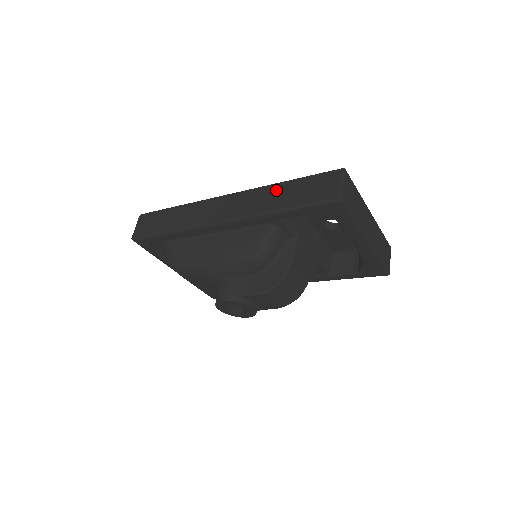
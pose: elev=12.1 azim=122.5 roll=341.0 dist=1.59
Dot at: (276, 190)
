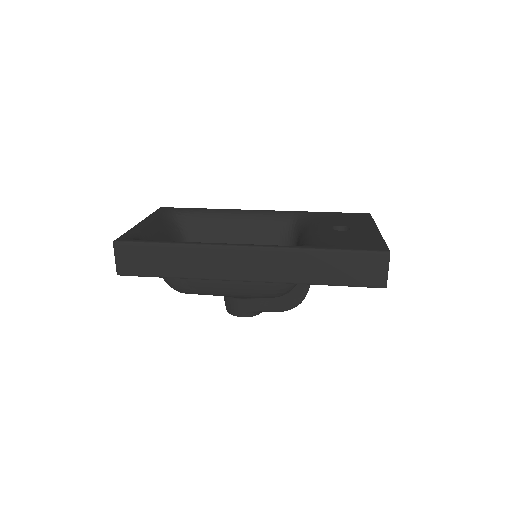
Dot at: (313, 259)
